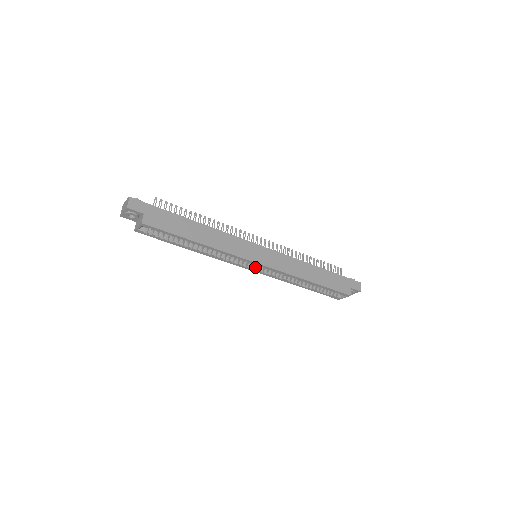
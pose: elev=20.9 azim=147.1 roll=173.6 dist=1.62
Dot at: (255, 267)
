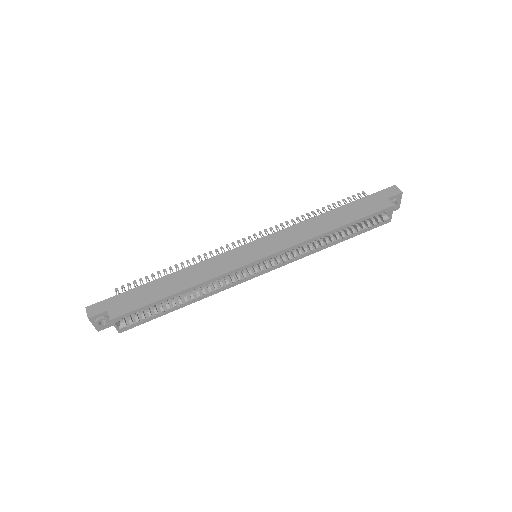
Dot at: (265, 267)
